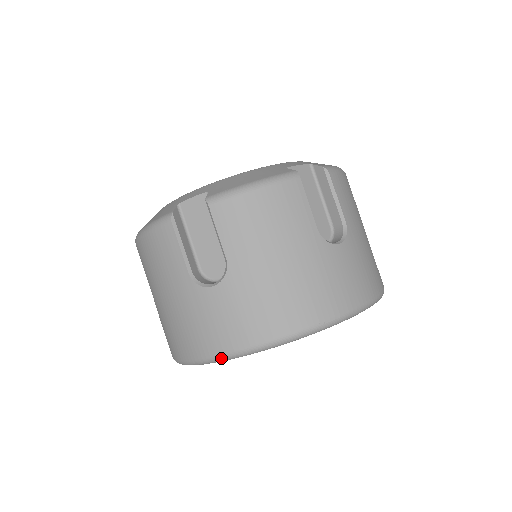
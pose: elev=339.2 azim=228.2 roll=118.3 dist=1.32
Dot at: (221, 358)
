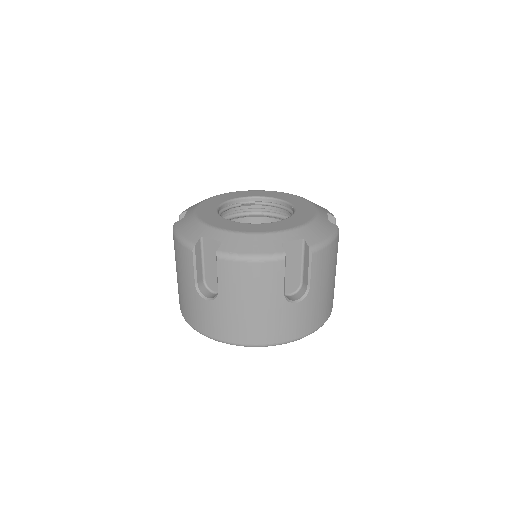
Dot at: occluded
